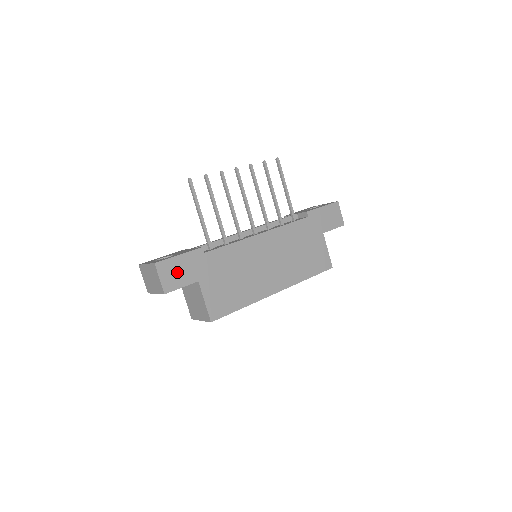
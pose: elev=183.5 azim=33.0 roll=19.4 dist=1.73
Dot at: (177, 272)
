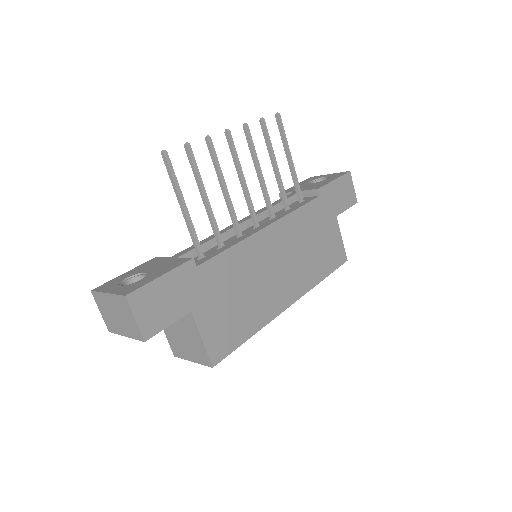
Dot at: (160, 303)
